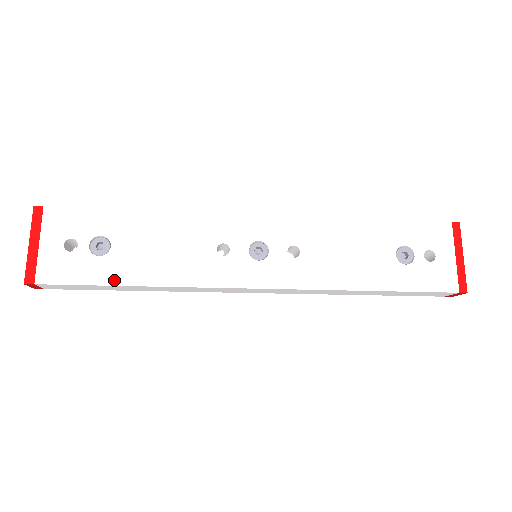
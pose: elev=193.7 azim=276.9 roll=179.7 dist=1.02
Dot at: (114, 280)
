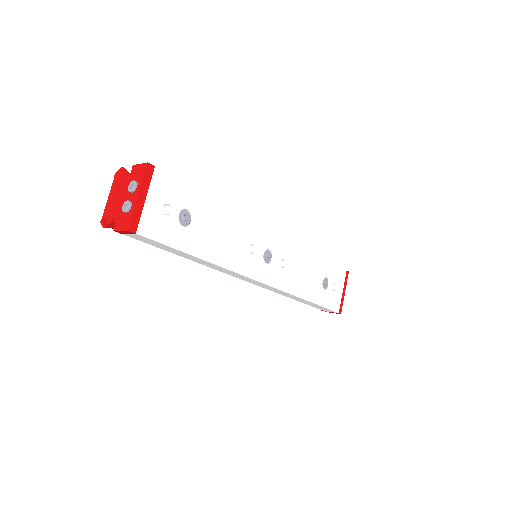
Dot at: (189, 249)
